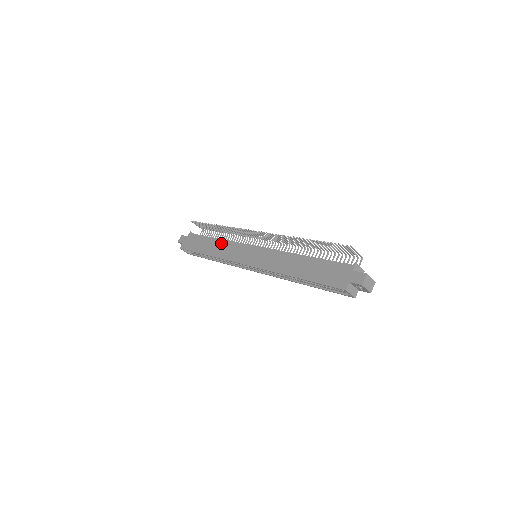
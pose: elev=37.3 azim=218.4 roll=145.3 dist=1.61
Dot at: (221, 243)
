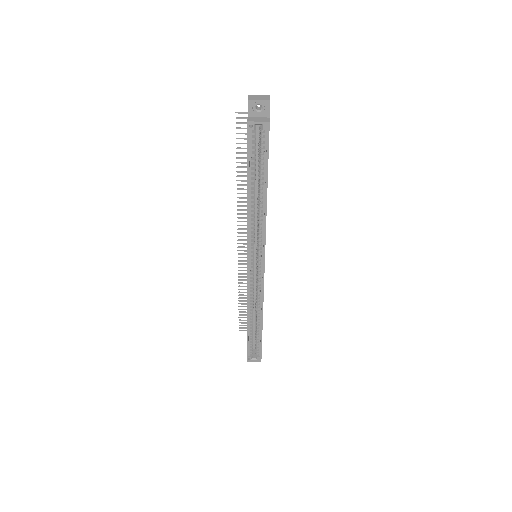
Dot at: occluded
